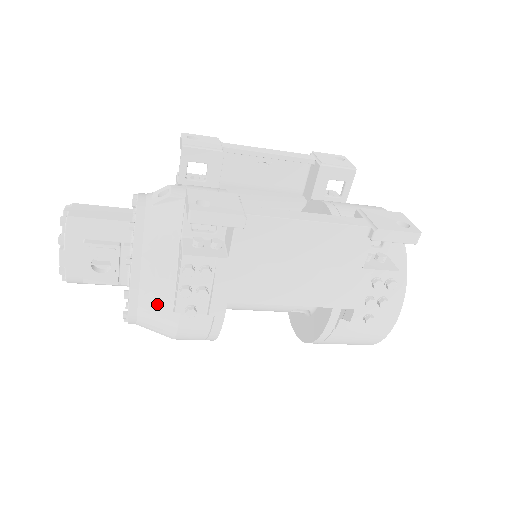
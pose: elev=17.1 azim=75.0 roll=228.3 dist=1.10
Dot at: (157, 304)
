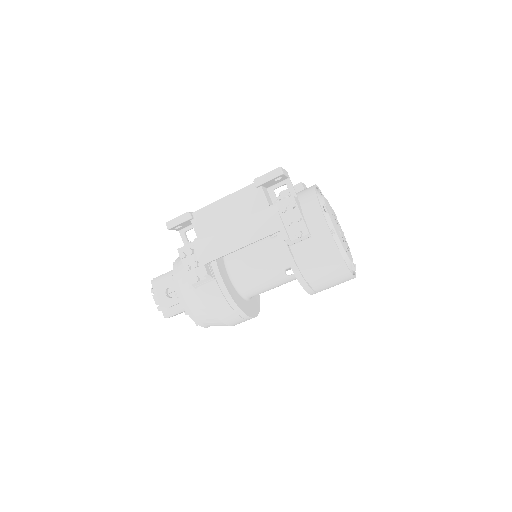
Dot at: (189, 291)
